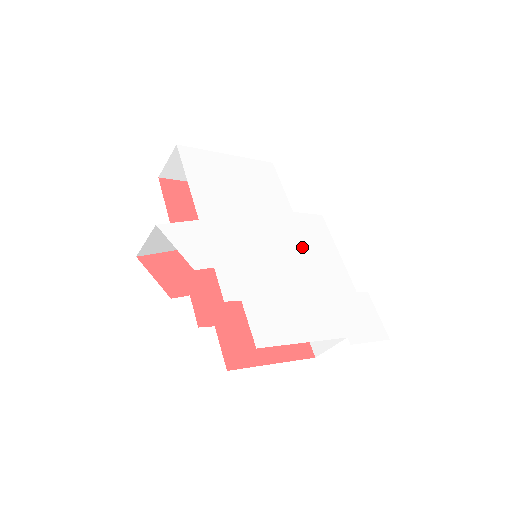
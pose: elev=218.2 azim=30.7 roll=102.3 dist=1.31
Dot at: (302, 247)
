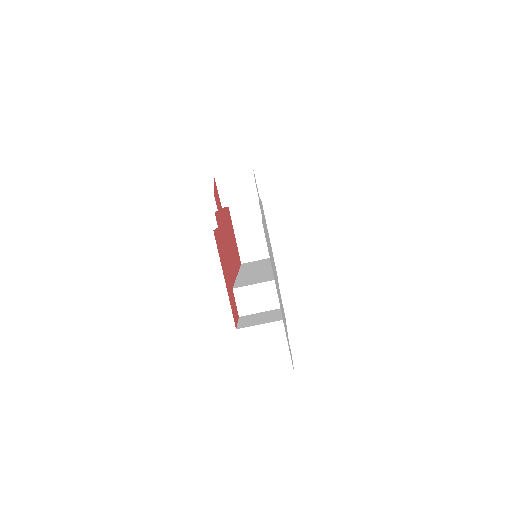
Dot at: occluded
